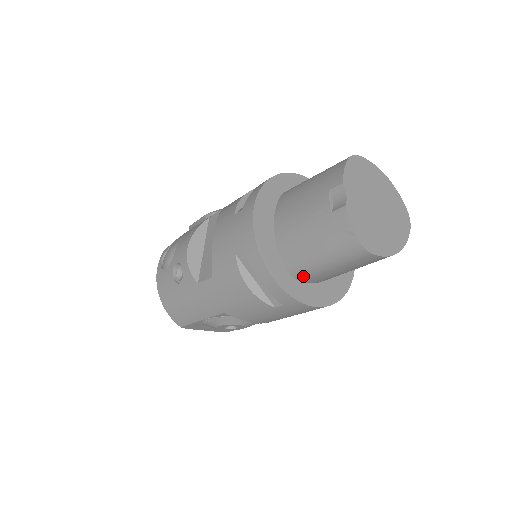
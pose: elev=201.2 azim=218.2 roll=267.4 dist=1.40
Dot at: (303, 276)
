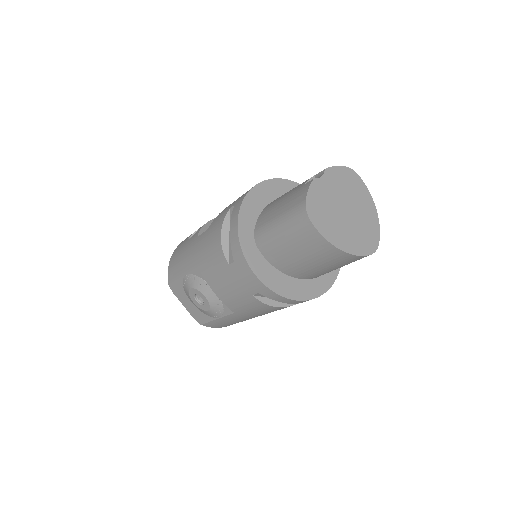
Dot at: (262, 242)
